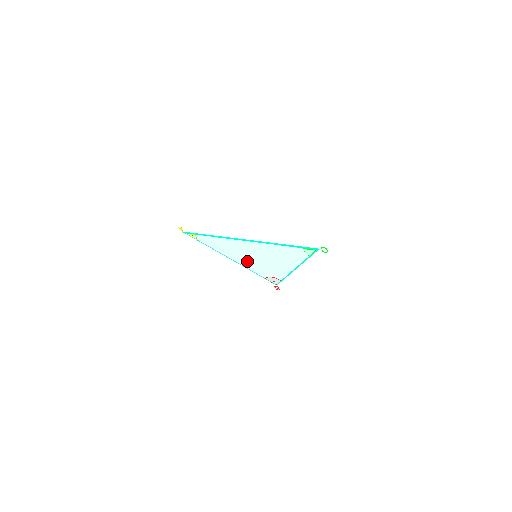
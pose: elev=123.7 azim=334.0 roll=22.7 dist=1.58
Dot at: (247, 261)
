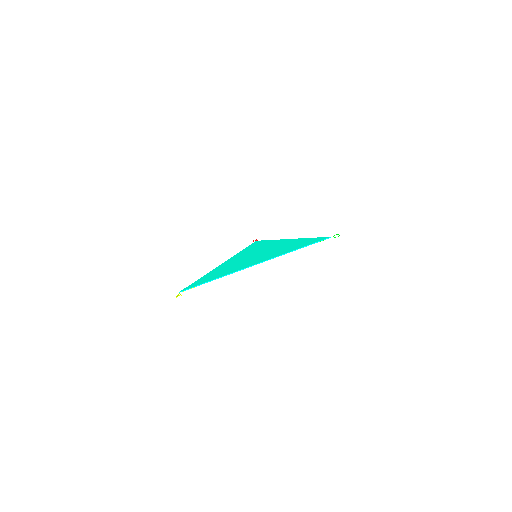
Dot at: (241, 258)
